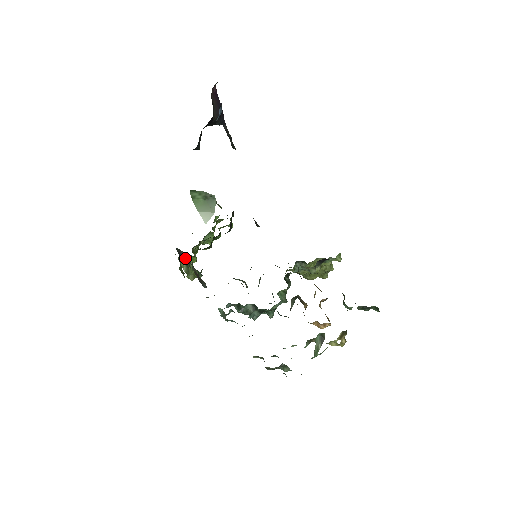
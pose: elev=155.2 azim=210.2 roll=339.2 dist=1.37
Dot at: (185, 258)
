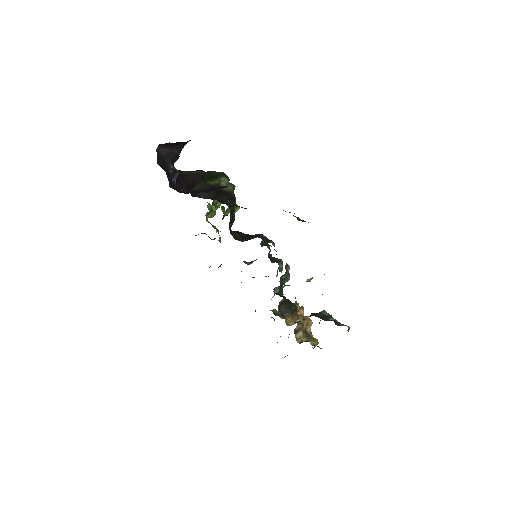
Dot at: occluded
